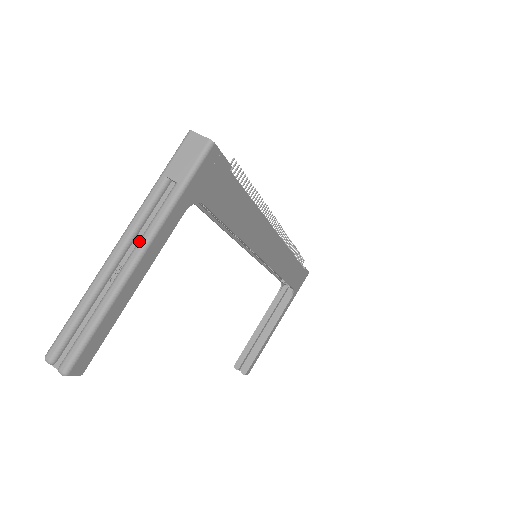
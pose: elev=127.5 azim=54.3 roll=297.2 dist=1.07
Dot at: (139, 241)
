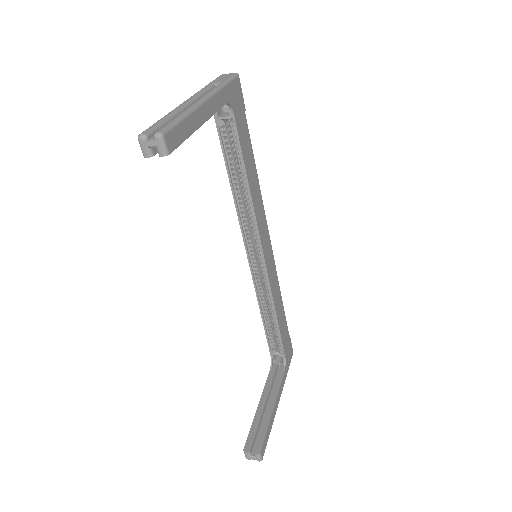
Dot at: (203, 96)
